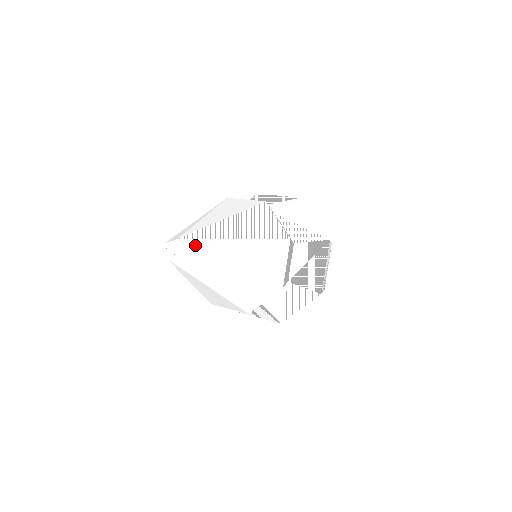
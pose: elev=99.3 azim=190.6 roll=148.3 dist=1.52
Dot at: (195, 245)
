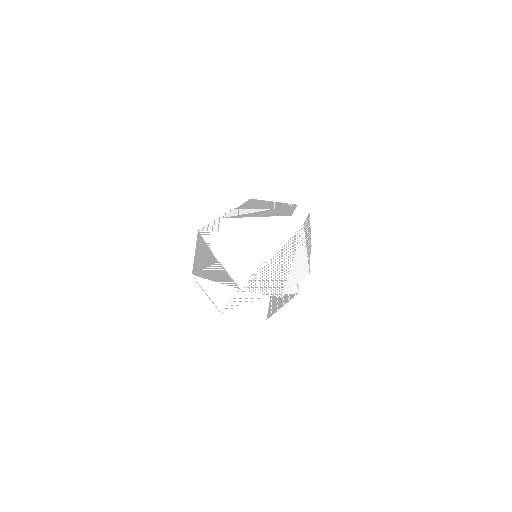
Dot at: (307, 226)
